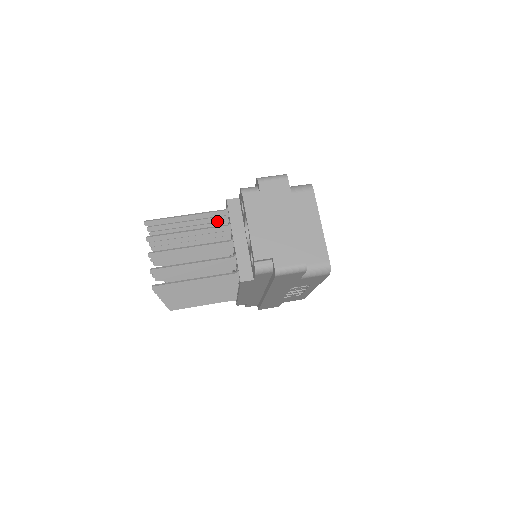
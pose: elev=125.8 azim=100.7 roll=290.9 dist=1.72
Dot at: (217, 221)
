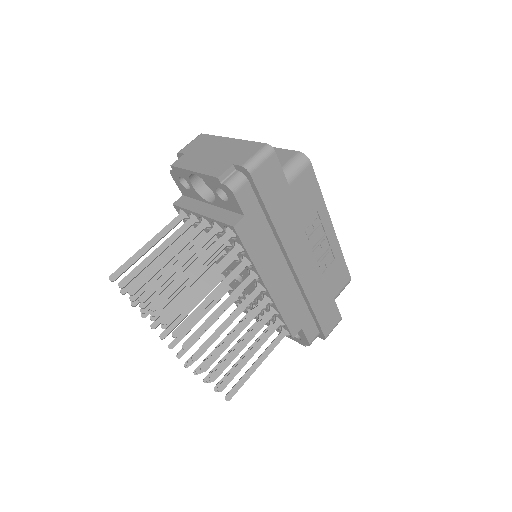
Dot at: occluded
